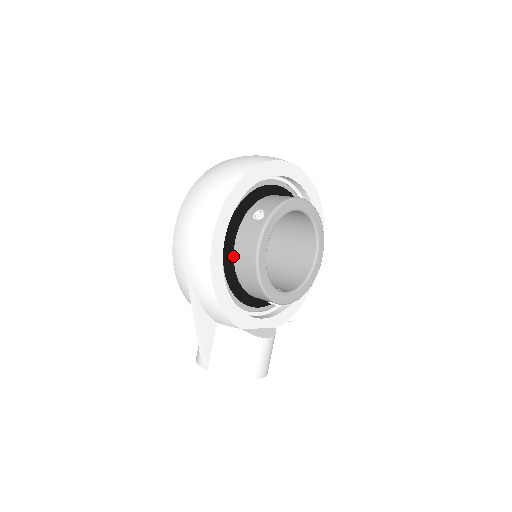
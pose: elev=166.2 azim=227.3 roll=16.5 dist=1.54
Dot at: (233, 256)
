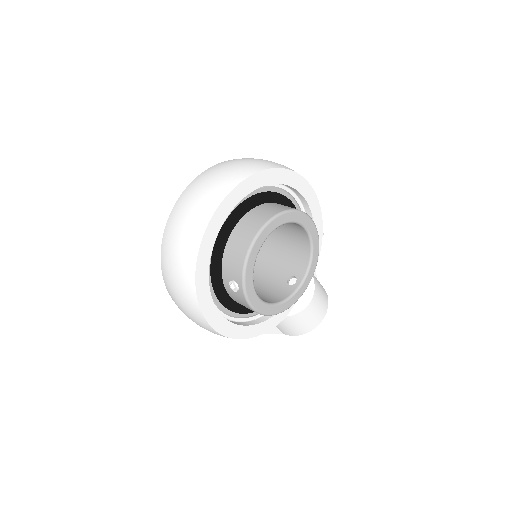
Dot at: (240, 304)
